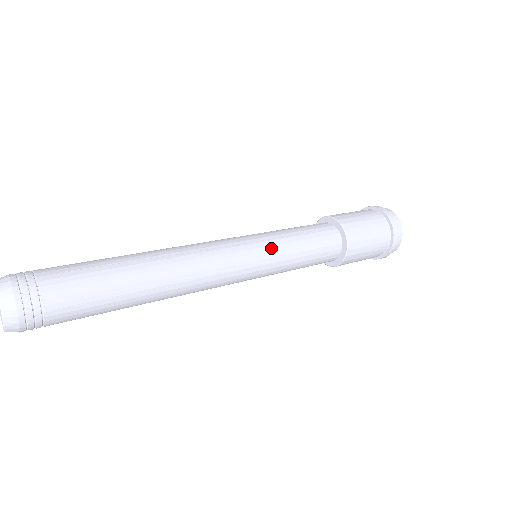
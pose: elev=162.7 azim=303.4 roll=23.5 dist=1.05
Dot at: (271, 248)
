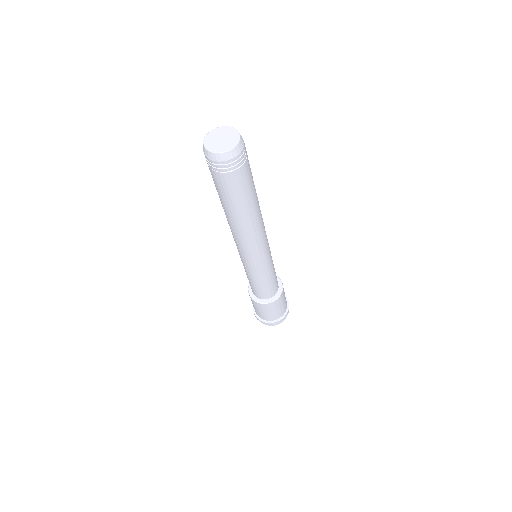
Dot at: (270, 262)
